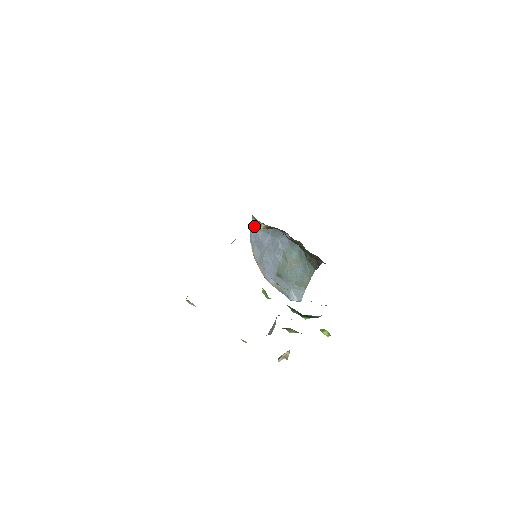
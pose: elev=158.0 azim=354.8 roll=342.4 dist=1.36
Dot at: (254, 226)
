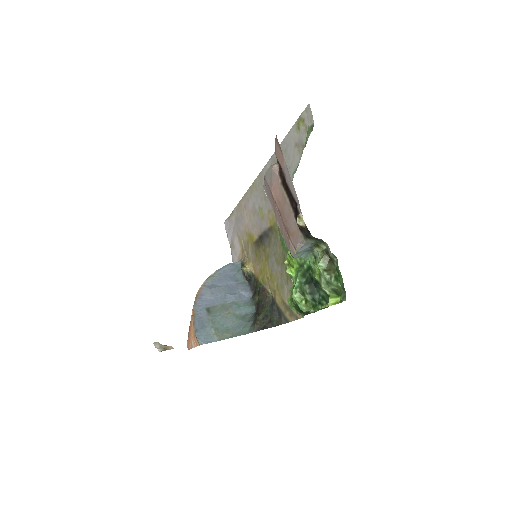
Dot at: (233, 266)
